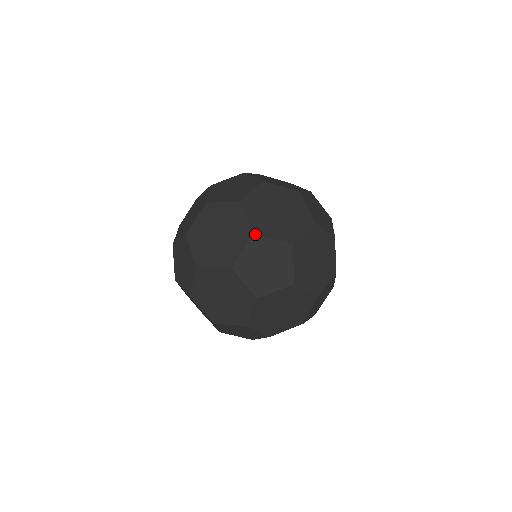
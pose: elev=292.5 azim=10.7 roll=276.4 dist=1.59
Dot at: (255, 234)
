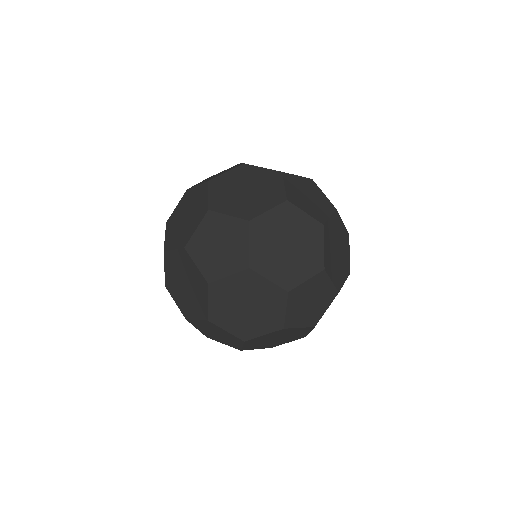
Dot at: (325, 270)
